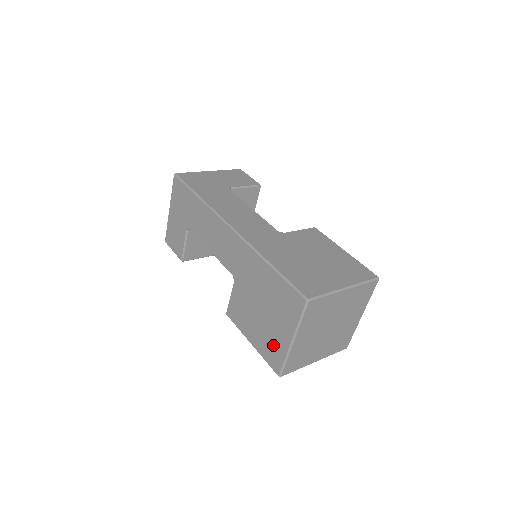
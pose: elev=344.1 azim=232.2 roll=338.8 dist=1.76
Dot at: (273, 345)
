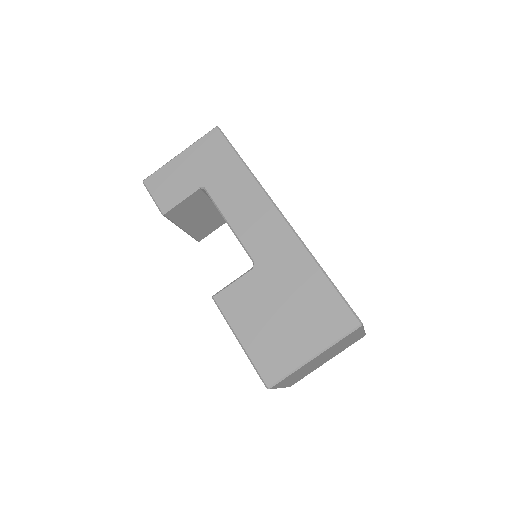
Dot at: (280, 352)
